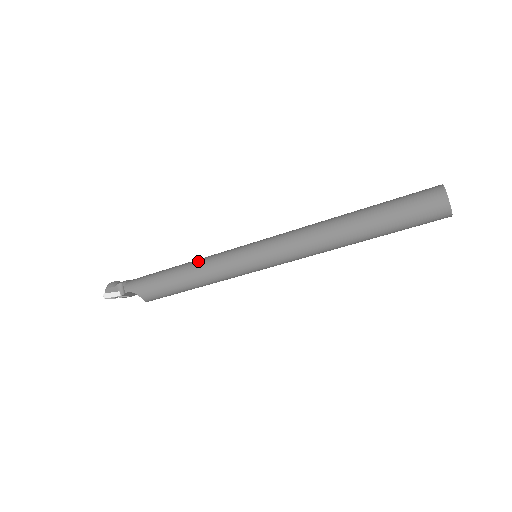
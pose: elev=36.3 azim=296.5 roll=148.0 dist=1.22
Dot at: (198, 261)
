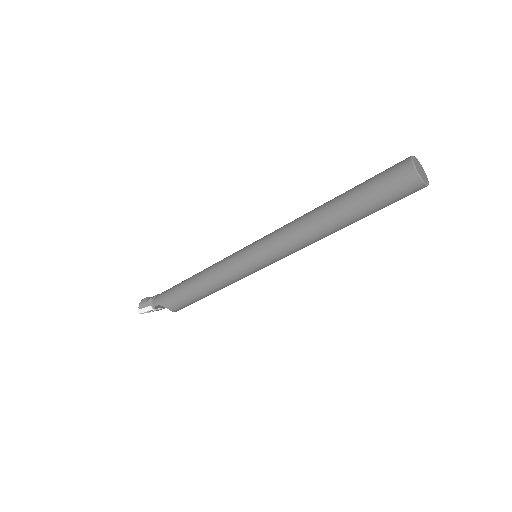
Dot at: (207, 269)
